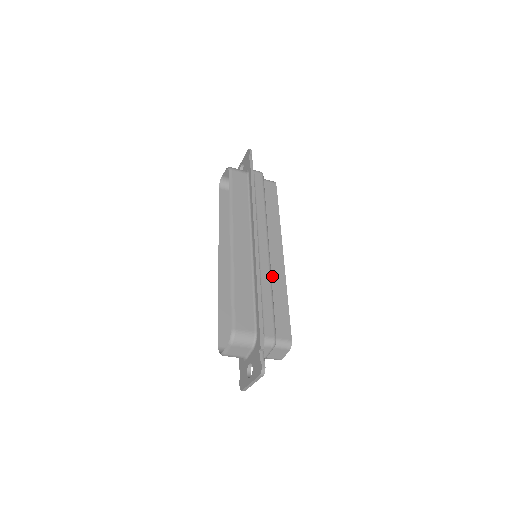
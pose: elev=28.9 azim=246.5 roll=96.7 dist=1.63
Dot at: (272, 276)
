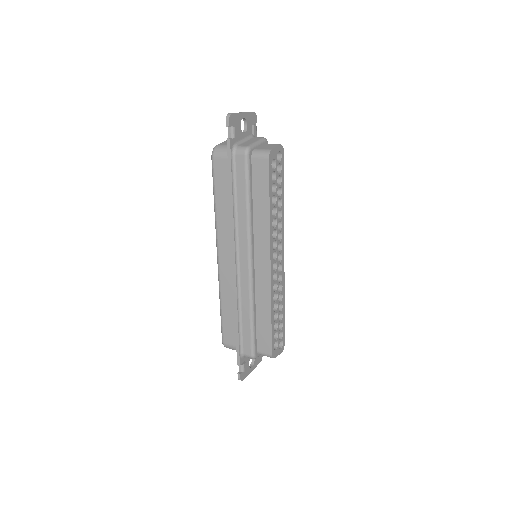
Dot at: (257, 293)
